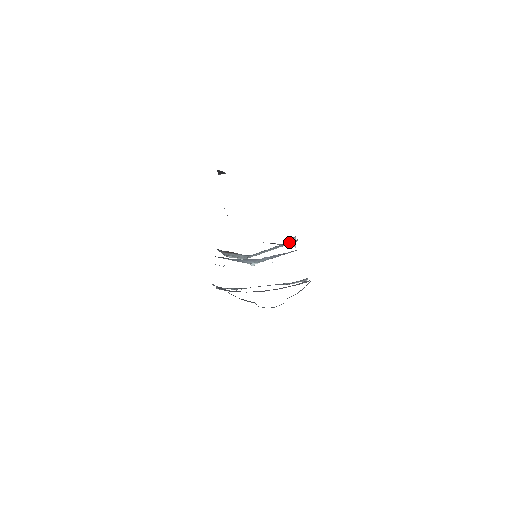
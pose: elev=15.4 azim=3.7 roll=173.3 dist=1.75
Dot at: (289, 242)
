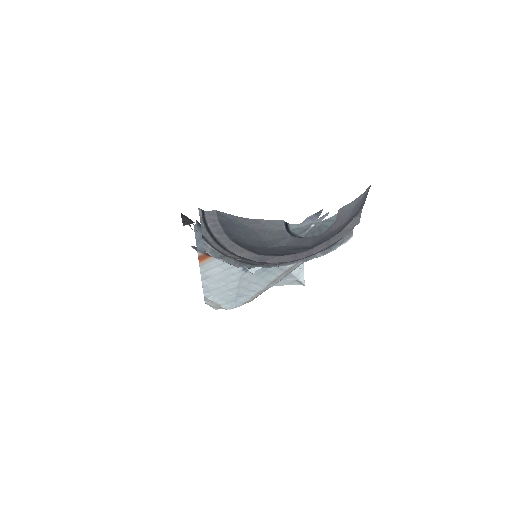
Dot at: occluded
